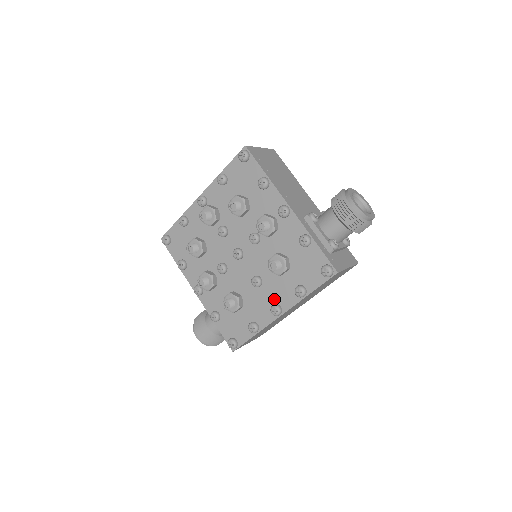
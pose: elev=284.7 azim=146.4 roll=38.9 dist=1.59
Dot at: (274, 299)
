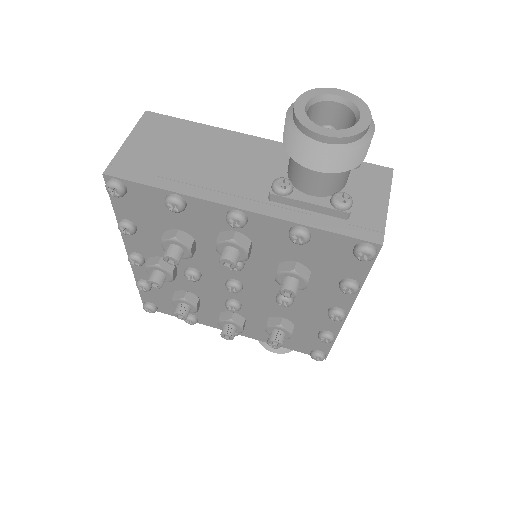
Dot at: (323, 305)
